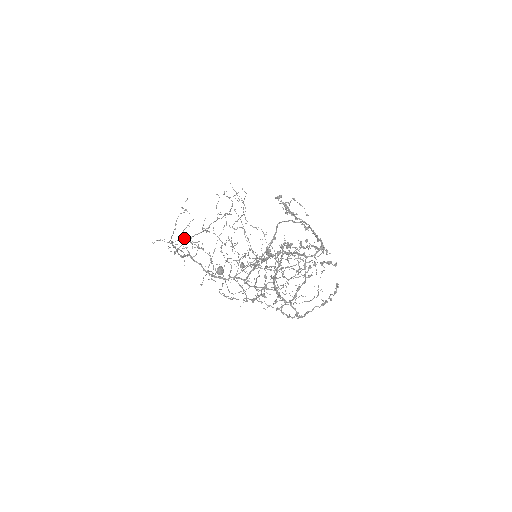
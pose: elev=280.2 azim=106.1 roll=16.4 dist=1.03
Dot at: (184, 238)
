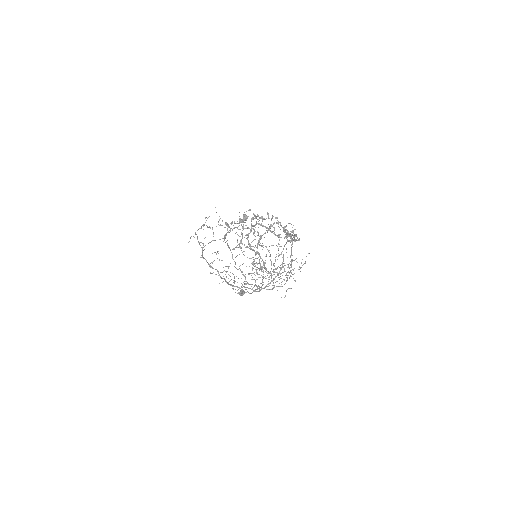
Dot at: occluded
